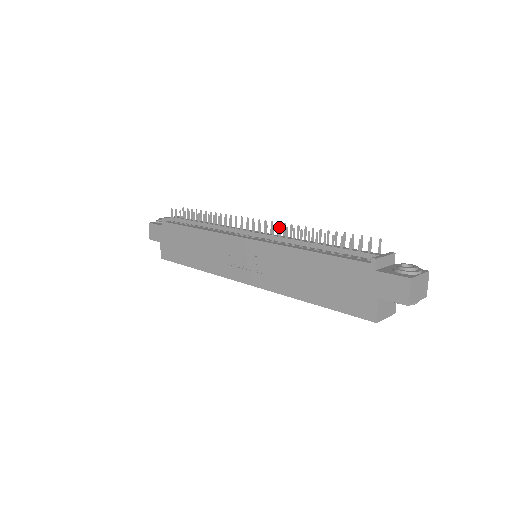
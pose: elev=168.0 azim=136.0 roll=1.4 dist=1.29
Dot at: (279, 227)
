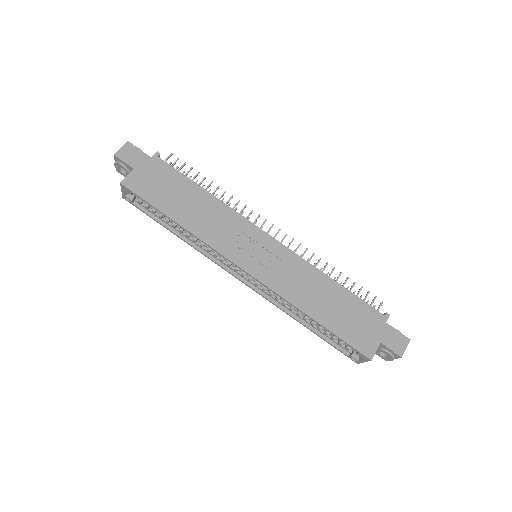
Dot at: (307, 248)
